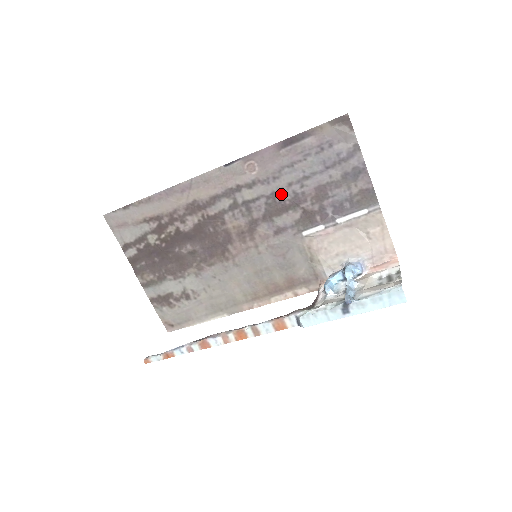
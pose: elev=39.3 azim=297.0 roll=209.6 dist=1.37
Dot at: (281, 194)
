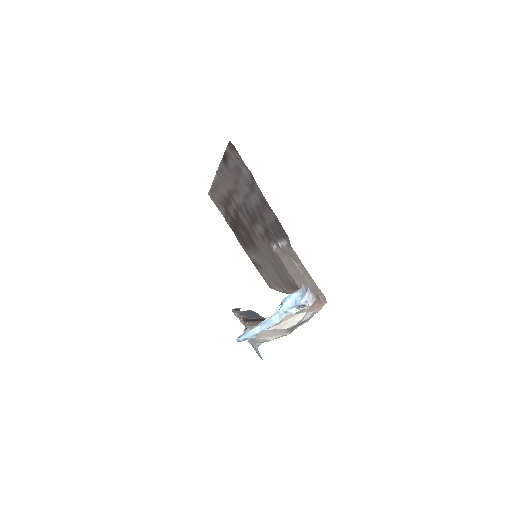
Dot at: (247, 206)
